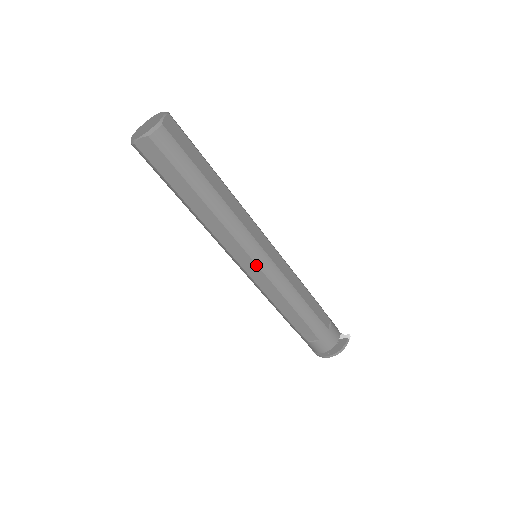
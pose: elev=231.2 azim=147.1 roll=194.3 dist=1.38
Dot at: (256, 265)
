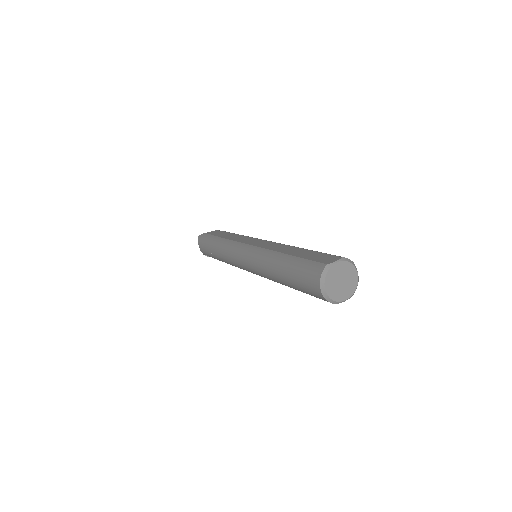
Dot at: occluded
